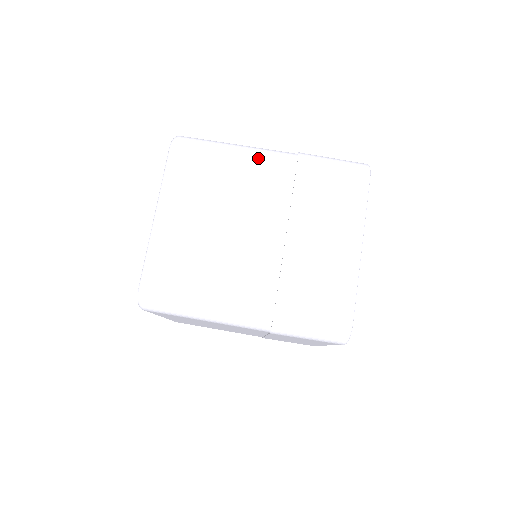
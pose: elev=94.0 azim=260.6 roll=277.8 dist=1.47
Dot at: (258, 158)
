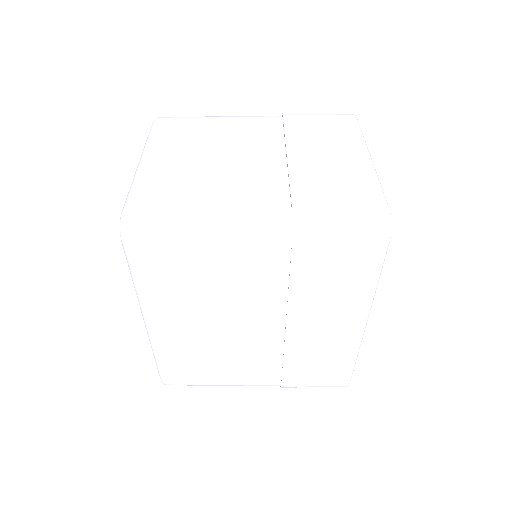
Dot at: (243, 117)
